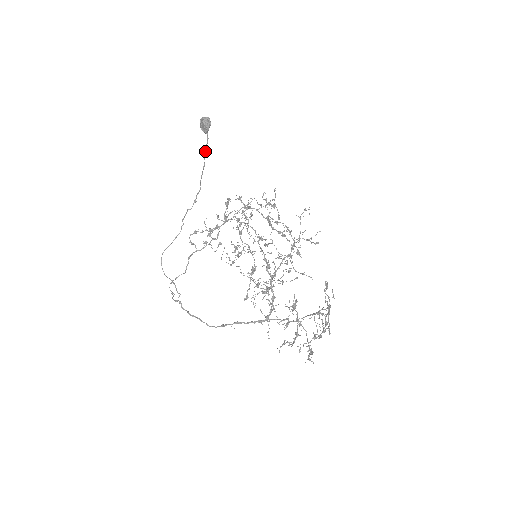
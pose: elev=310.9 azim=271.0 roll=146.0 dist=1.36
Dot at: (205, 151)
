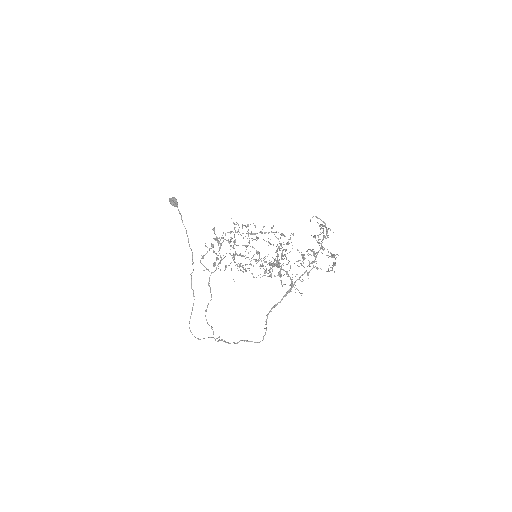
Dot at: (182, 221)
